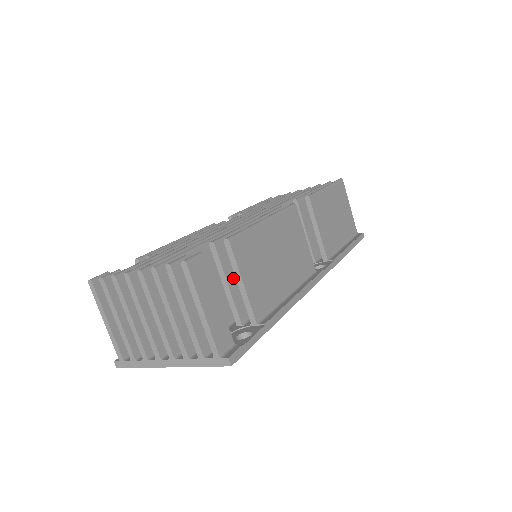
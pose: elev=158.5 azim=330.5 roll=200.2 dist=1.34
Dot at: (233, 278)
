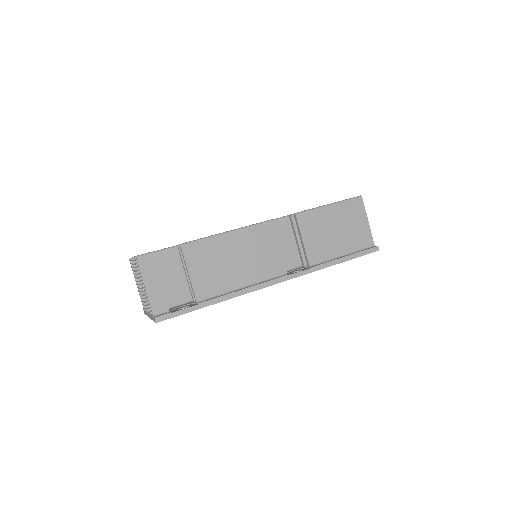
Dot at: occluded
